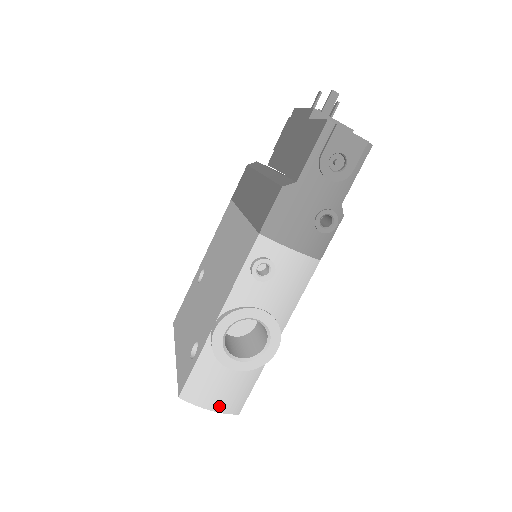
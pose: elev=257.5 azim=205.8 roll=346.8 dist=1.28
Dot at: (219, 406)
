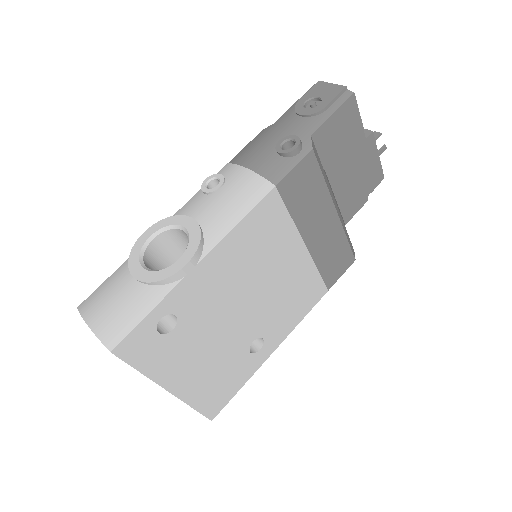
Dot at: (97, 322)
